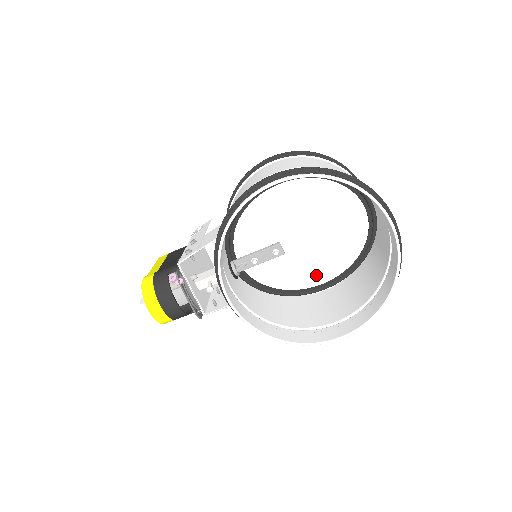
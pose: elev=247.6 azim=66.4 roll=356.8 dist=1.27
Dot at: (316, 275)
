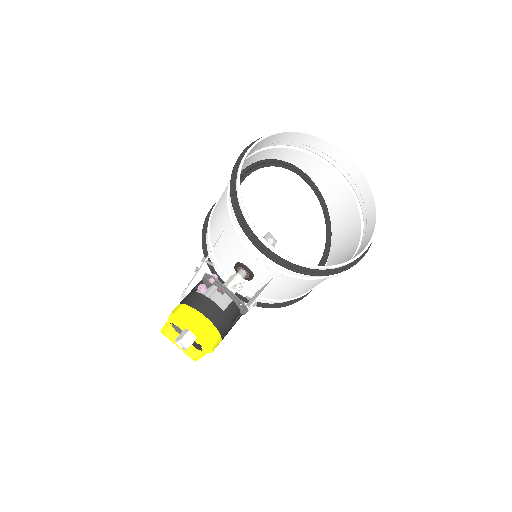
Dot at: (307, 261)
